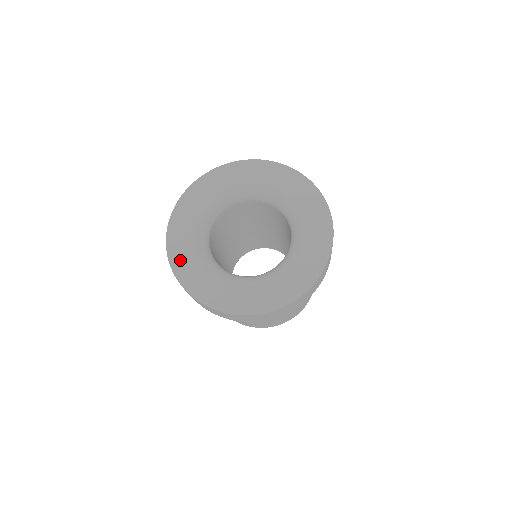
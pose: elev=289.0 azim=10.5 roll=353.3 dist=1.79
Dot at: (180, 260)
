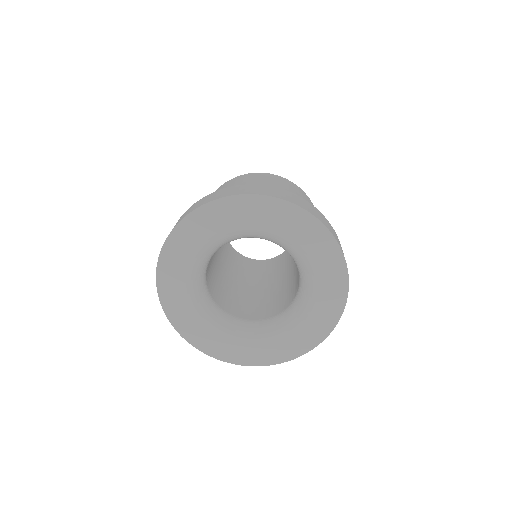
Dot at: (182, 240)
